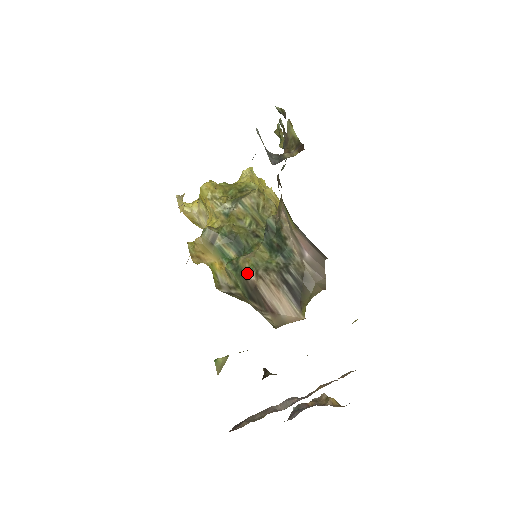
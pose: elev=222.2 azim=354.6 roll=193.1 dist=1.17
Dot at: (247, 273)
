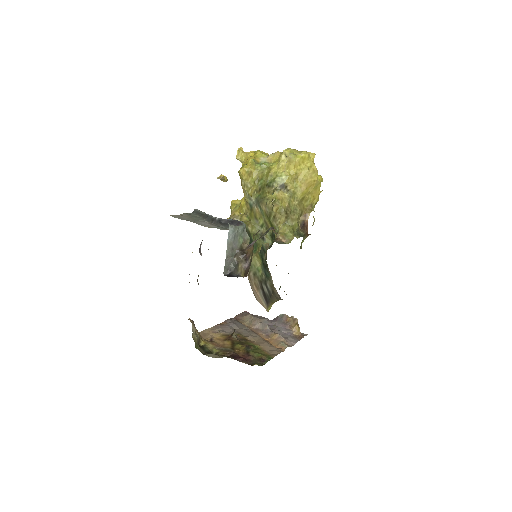
Dot at: occluded
